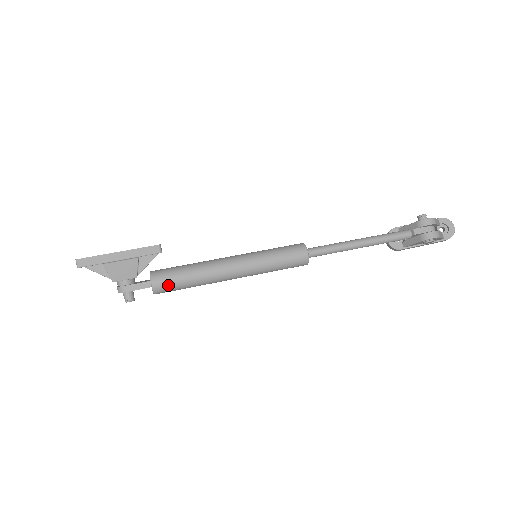
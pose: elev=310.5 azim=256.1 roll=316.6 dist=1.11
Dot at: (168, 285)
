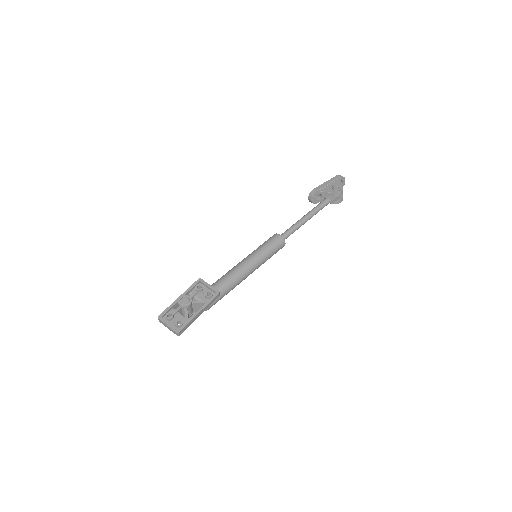
Dot at: occluded
